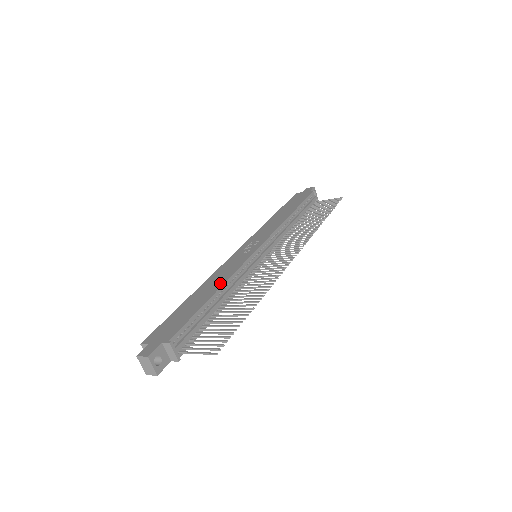
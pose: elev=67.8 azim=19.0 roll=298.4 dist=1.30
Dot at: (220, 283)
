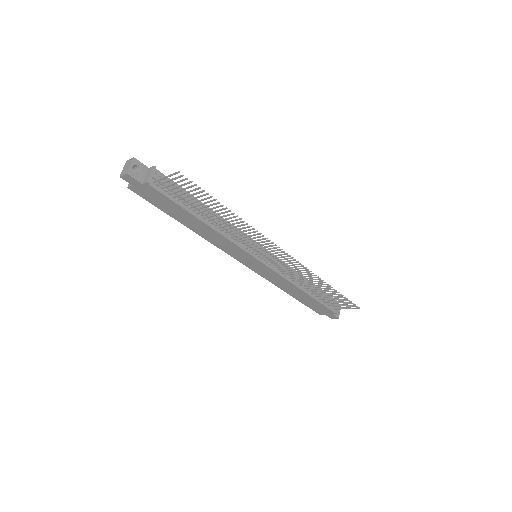
Dot at: occluded
